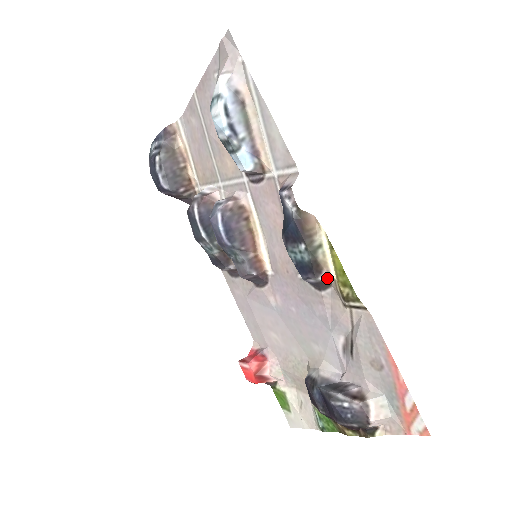
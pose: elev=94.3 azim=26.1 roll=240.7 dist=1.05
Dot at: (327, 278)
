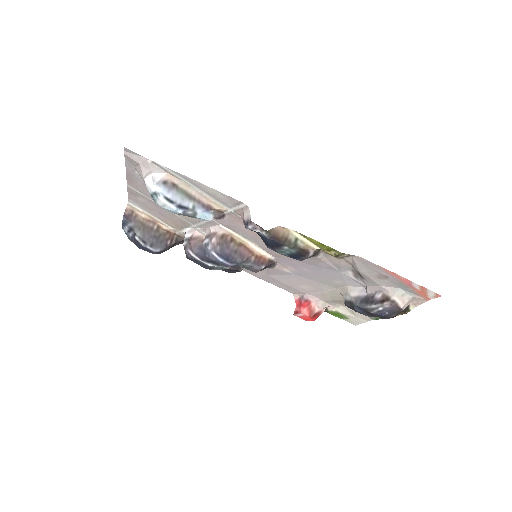
Dot at: (315, 251)
